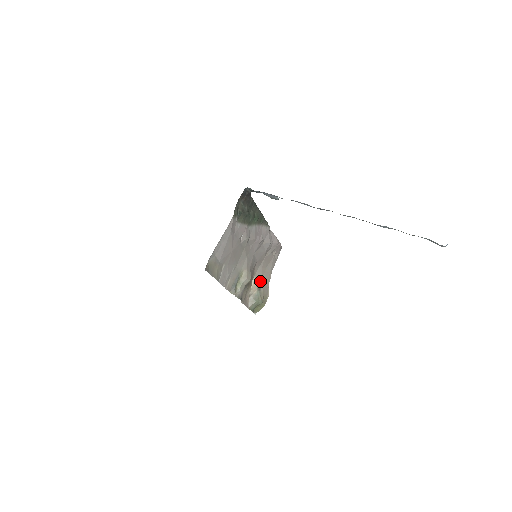
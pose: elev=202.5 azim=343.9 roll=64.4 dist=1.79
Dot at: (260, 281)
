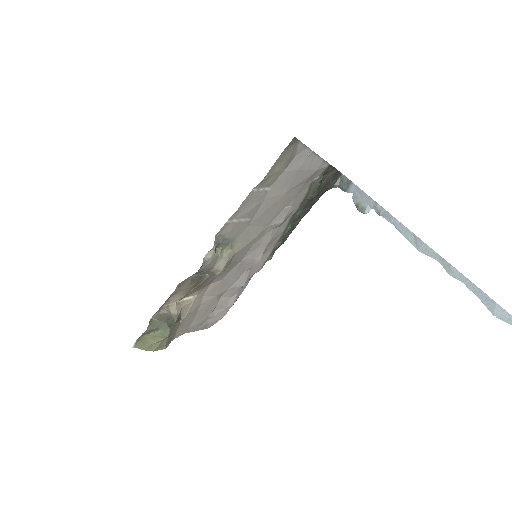
Dot at: (184, 314)
